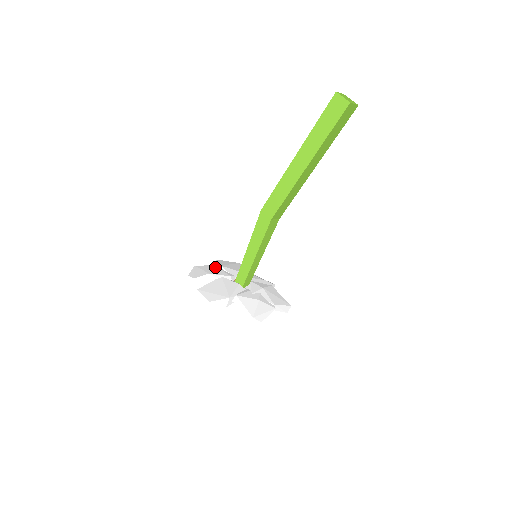
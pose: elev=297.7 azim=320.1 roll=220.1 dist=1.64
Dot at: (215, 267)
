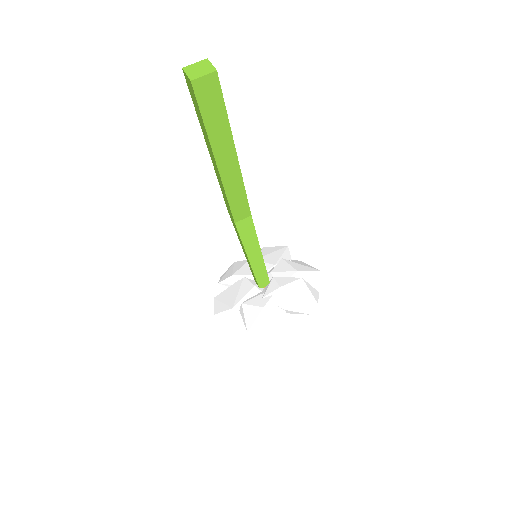
Dot at: (247, 263)
